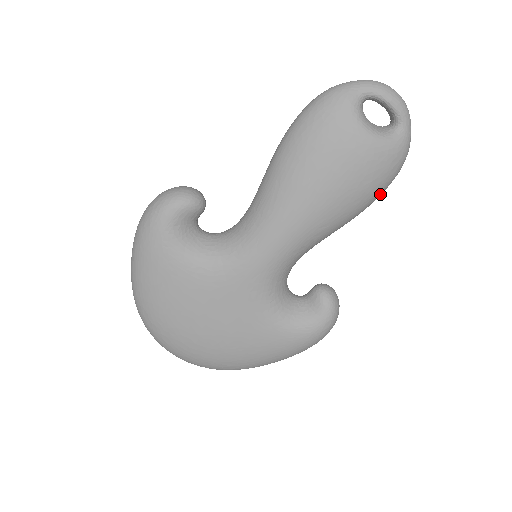
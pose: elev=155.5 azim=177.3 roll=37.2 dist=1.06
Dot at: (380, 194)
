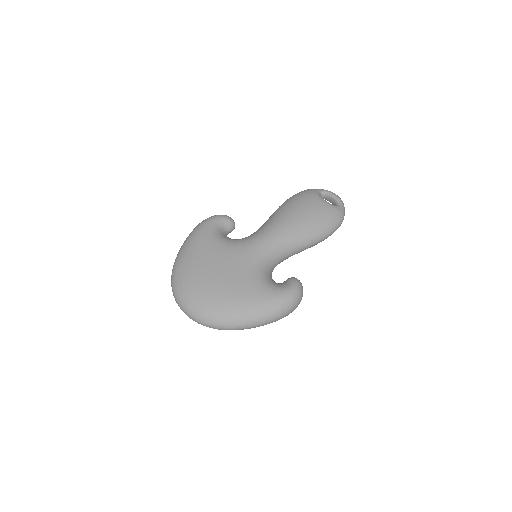
Dot at: (329, 231)
